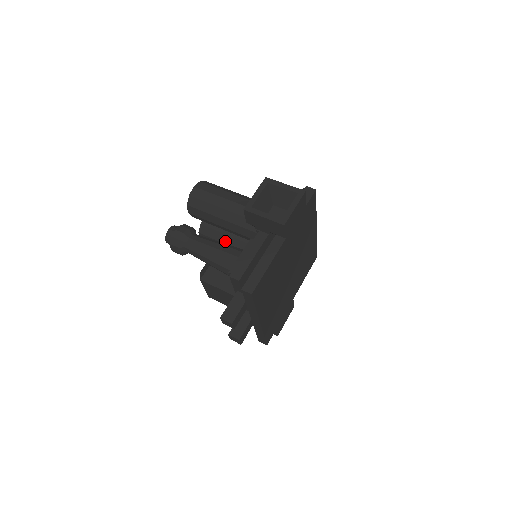
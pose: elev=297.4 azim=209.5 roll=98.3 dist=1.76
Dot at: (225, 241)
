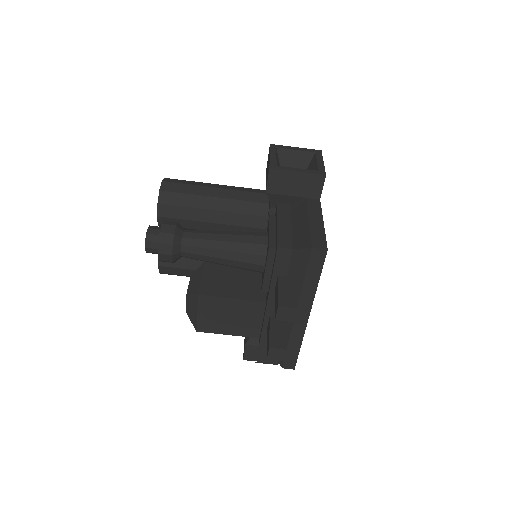
Dot at: occluded
